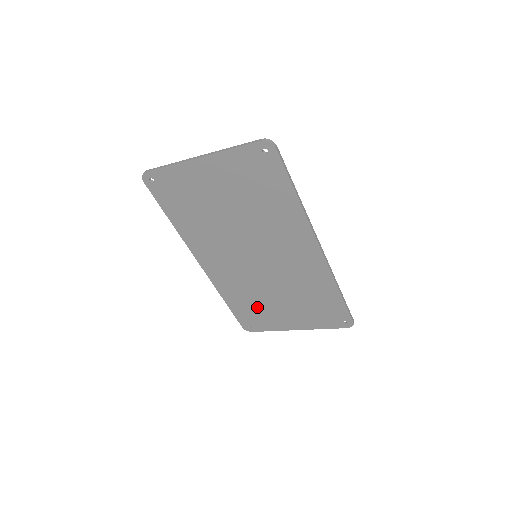
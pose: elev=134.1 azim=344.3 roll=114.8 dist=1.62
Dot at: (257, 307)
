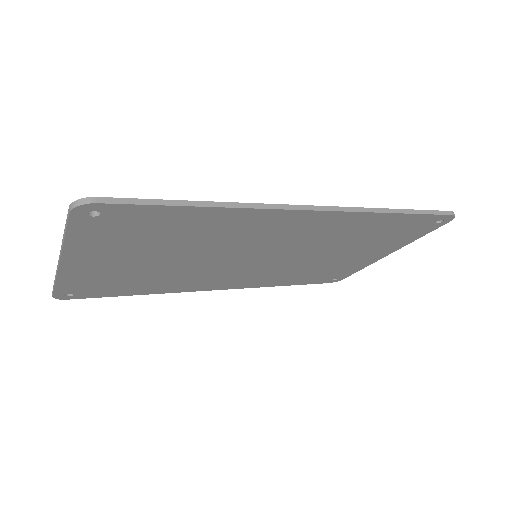
Dot at: (321, 271)
